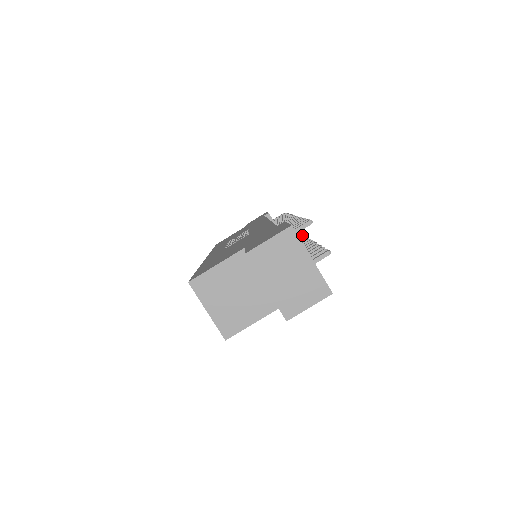
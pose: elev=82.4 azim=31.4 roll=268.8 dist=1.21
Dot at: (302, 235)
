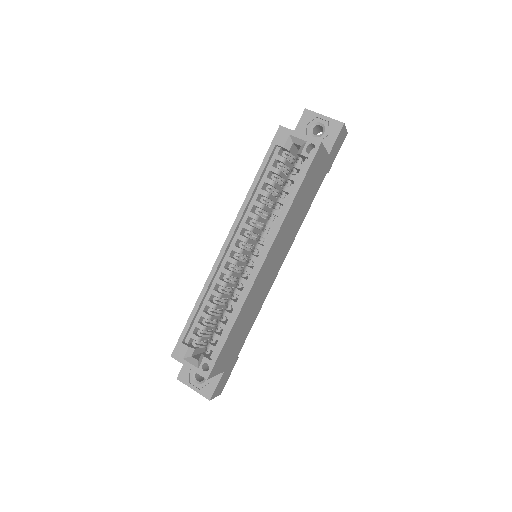
Dot at: occluded
